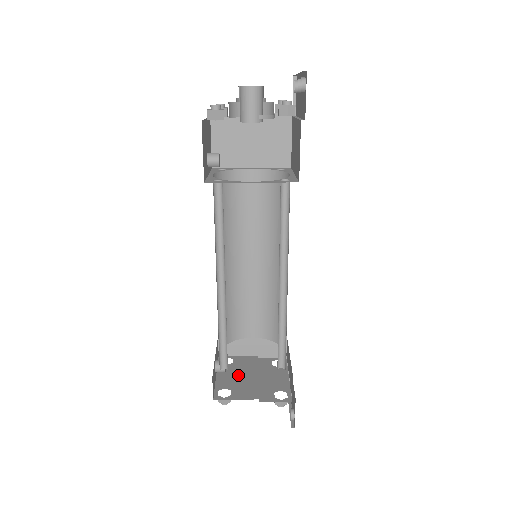
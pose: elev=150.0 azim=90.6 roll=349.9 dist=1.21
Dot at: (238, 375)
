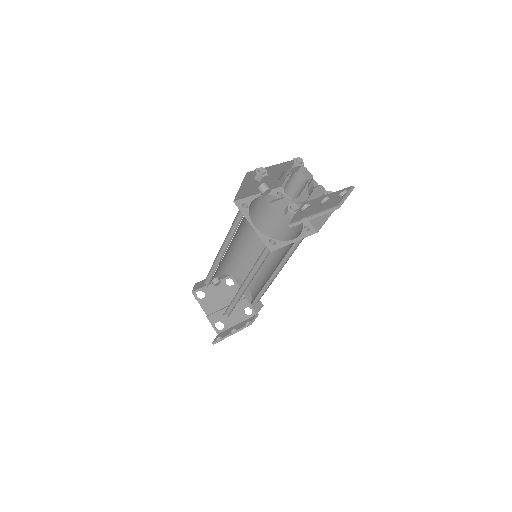
Dot at: (221, 294)
